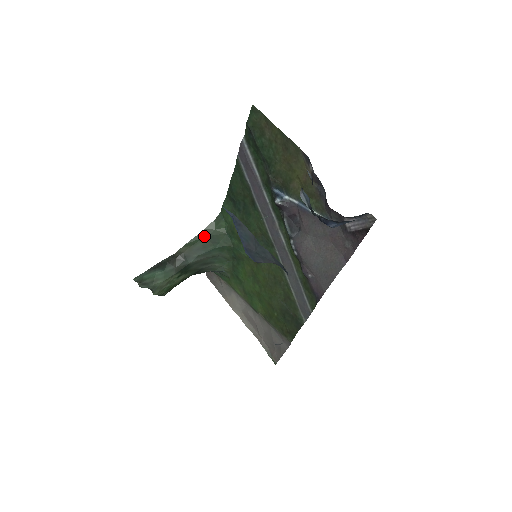
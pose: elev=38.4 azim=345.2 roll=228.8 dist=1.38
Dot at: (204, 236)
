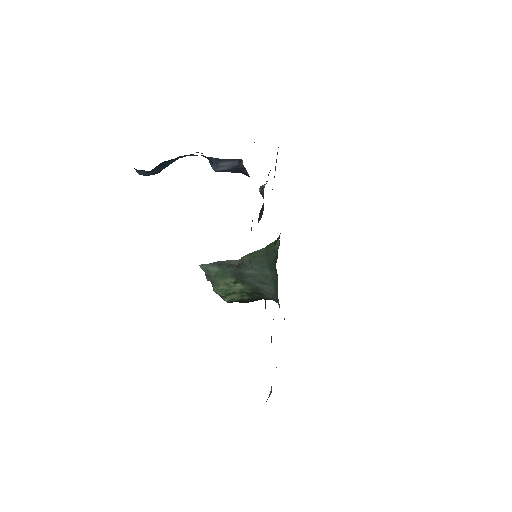
Dot at: (264, 252)
